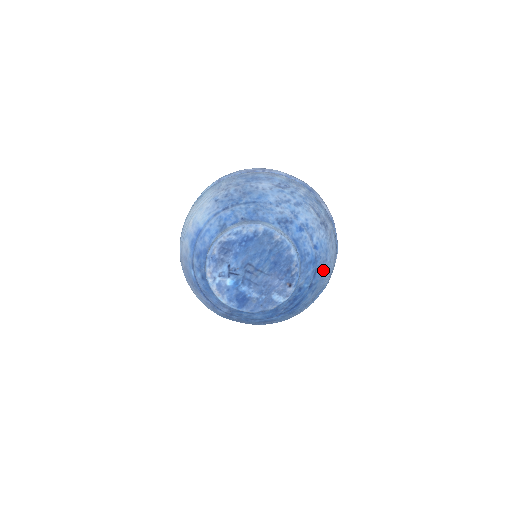
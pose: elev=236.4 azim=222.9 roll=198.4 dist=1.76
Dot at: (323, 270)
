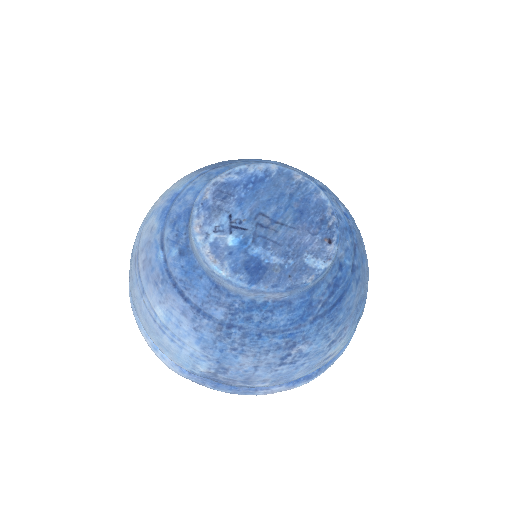
Dot at: (362, 253)
